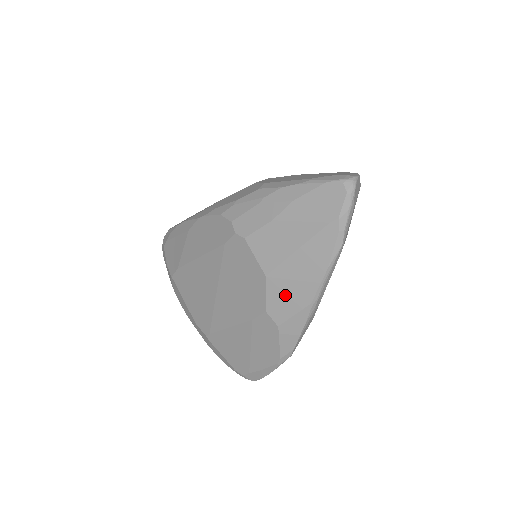
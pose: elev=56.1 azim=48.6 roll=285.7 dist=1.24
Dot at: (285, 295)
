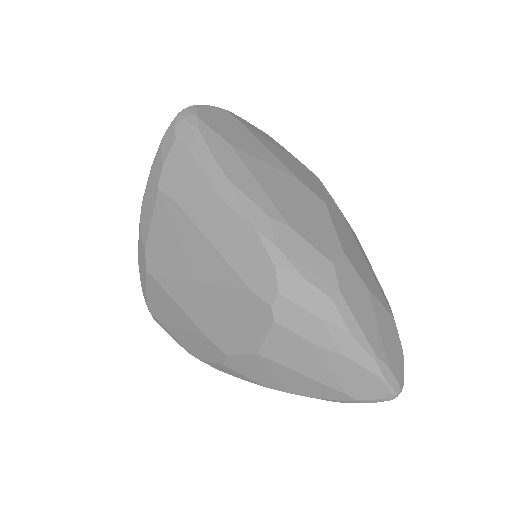
Dot at: (255, 369)
